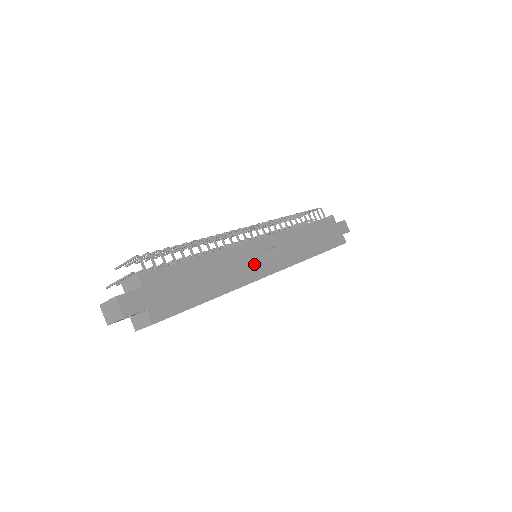
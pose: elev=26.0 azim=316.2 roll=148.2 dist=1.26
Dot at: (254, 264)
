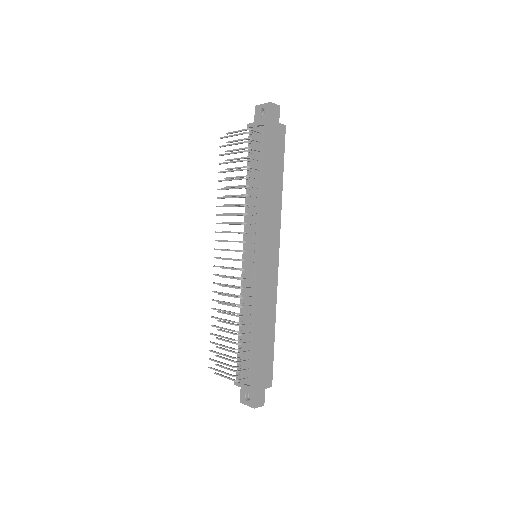
Dot at: (269, 278)
